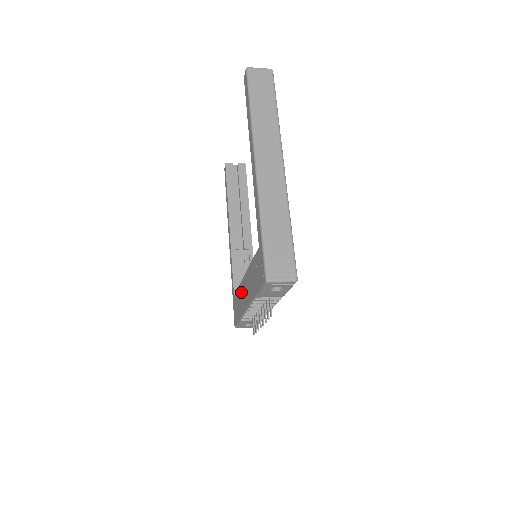
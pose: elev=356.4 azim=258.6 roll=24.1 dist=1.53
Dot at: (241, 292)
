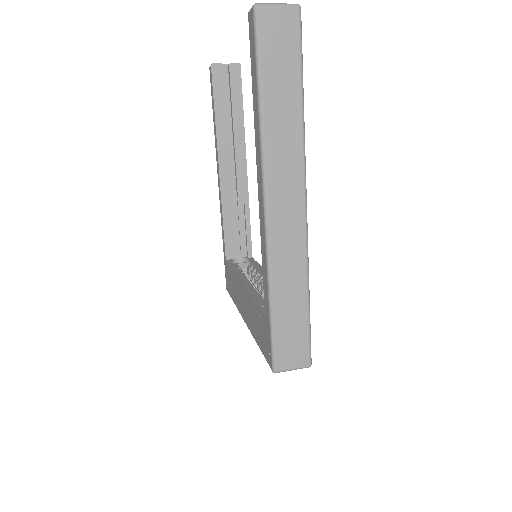
Dot at: (236, 286)
